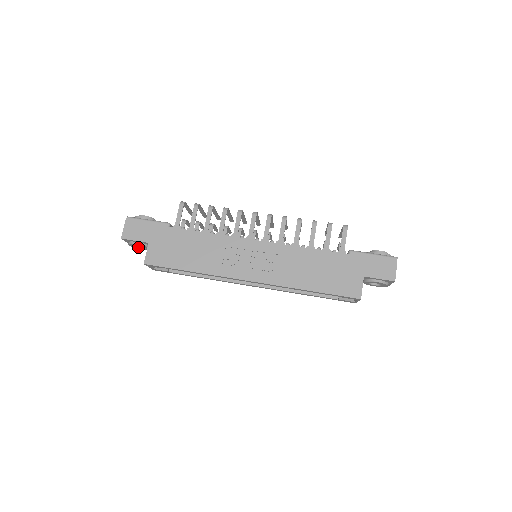
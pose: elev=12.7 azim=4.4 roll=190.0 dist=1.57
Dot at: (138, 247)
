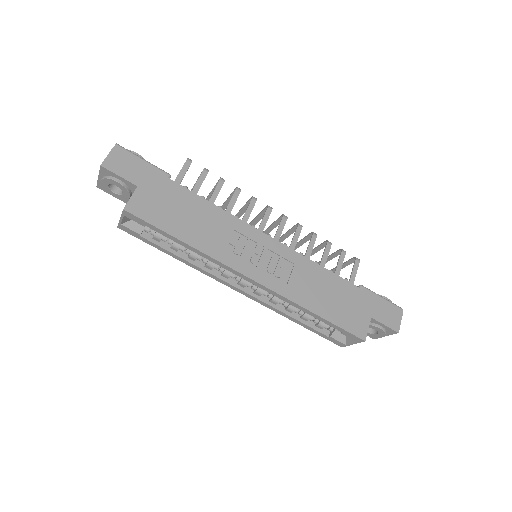
Dot at: (110, 189)
